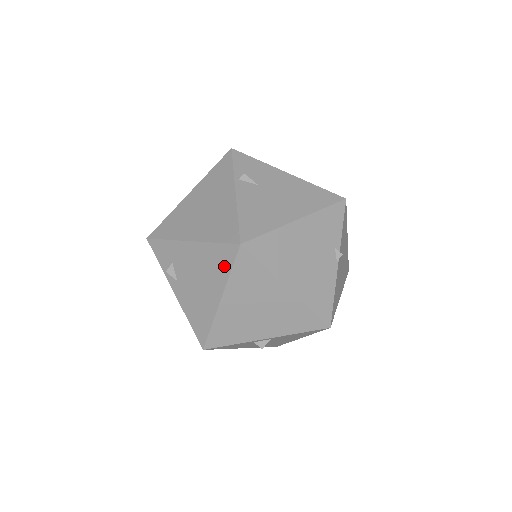
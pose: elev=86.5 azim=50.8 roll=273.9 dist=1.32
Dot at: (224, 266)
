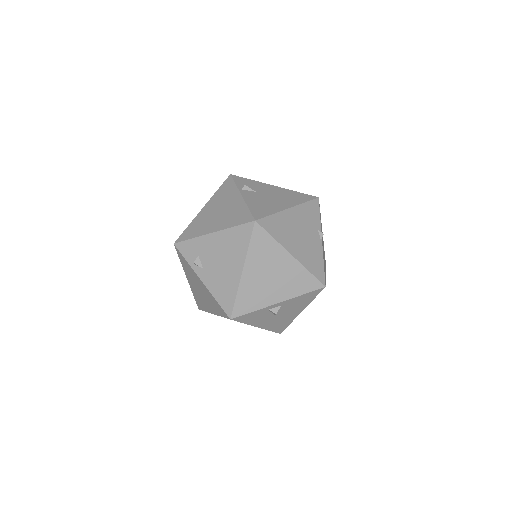
Dot at: (243, 242)
